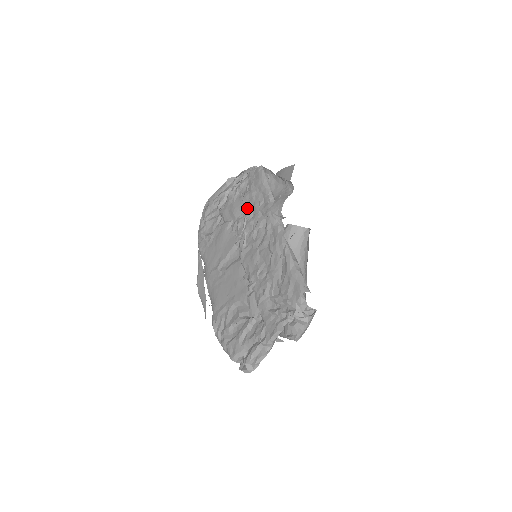
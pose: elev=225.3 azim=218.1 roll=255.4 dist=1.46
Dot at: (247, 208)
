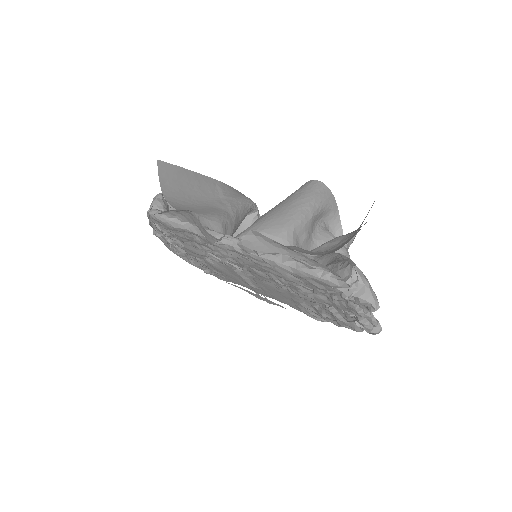
Dot at: (197, 246)
